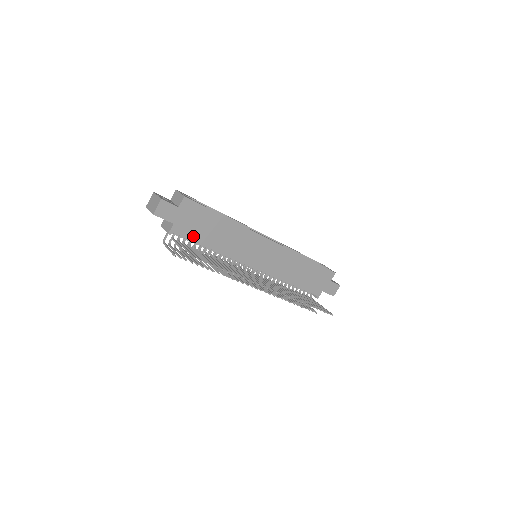
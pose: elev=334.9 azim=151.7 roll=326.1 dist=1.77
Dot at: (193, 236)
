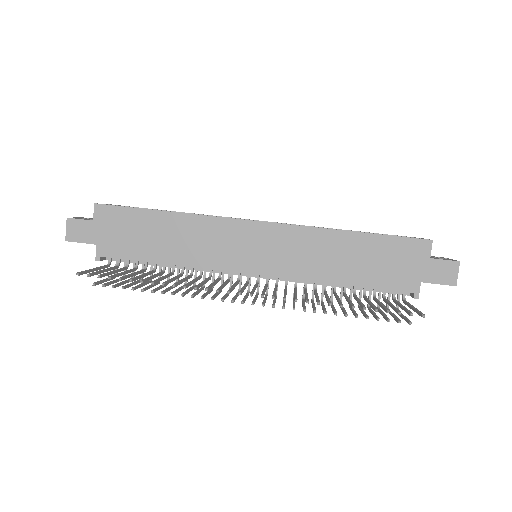
Dot at: (131, 253)
